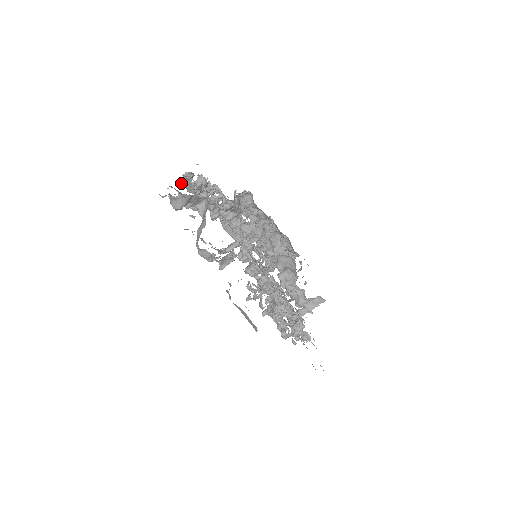
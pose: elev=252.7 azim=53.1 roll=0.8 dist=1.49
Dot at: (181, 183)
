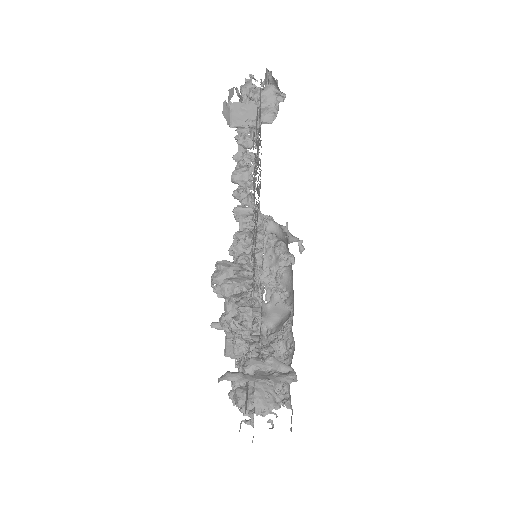
Dot at: occluded
